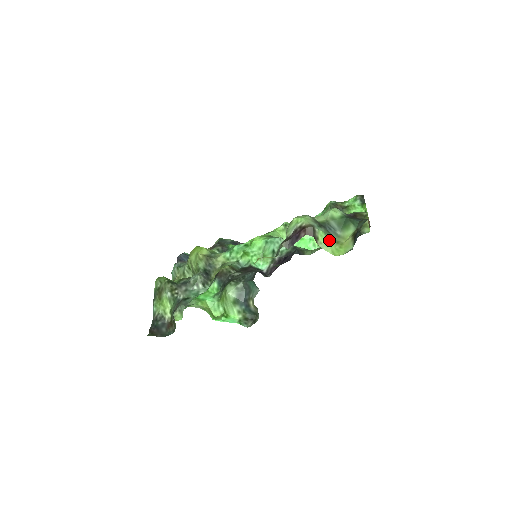
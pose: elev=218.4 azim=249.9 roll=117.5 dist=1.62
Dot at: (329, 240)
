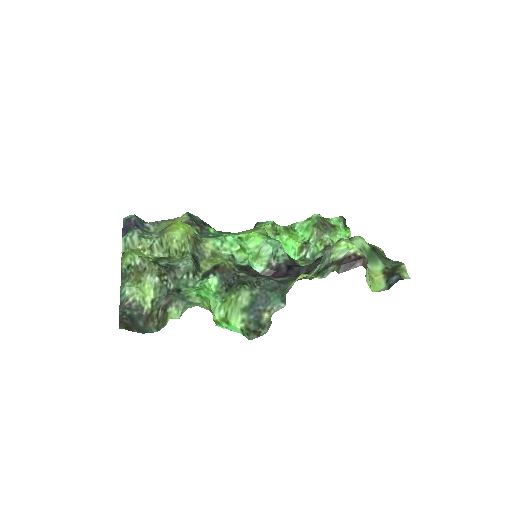
Dot at: (368, 273)
